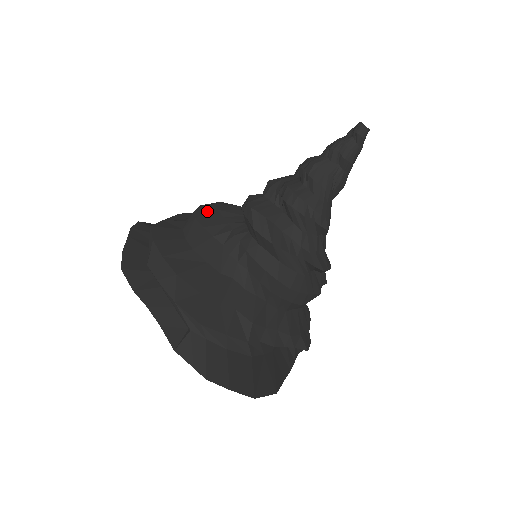
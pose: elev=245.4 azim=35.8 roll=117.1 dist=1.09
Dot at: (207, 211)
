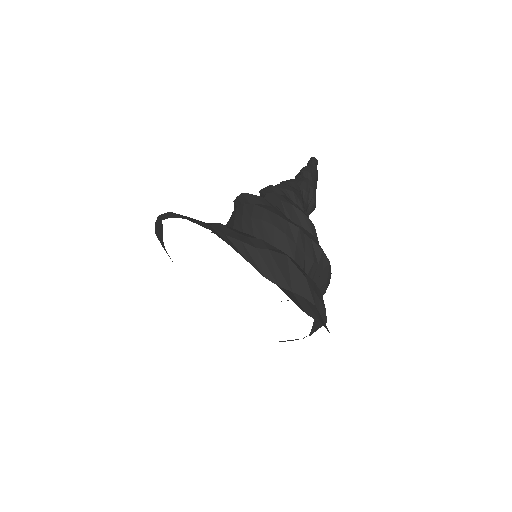
Dot at: occluded
